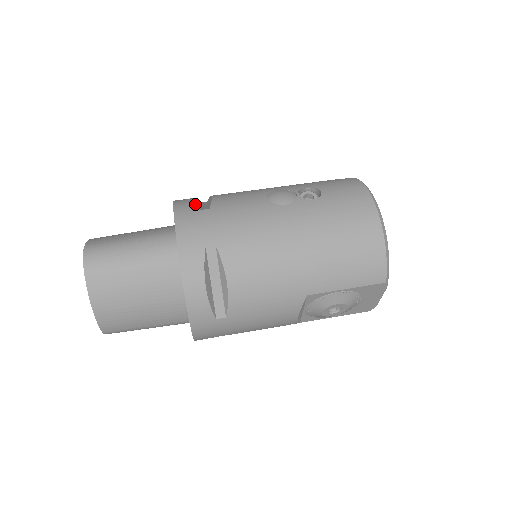
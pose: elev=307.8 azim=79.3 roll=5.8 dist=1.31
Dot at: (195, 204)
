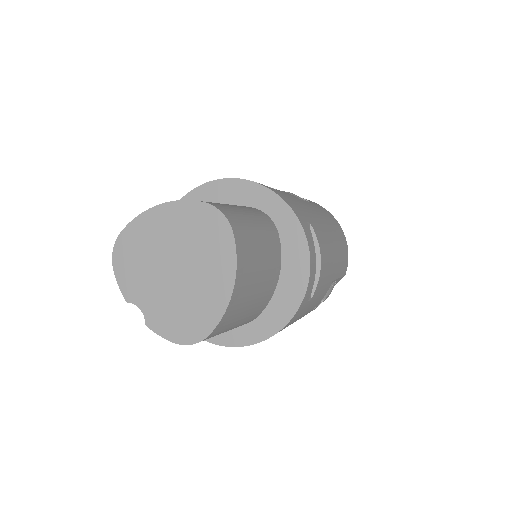
Dot at: occluded
